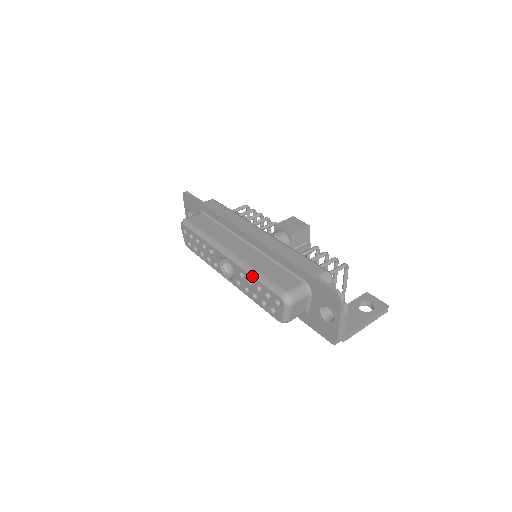
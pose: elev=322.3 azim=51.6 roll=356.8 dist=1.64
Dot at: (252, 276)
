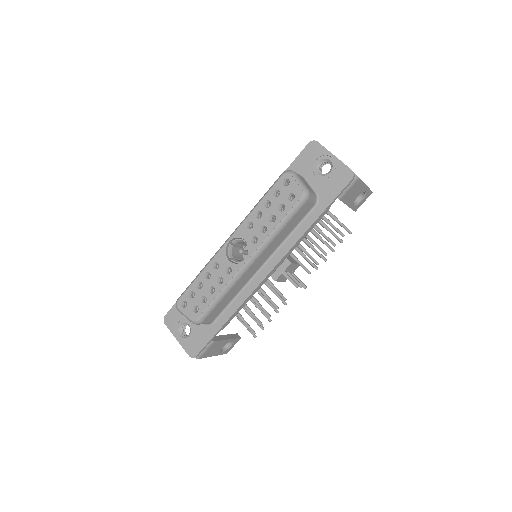
Dot at: (255, 207)
